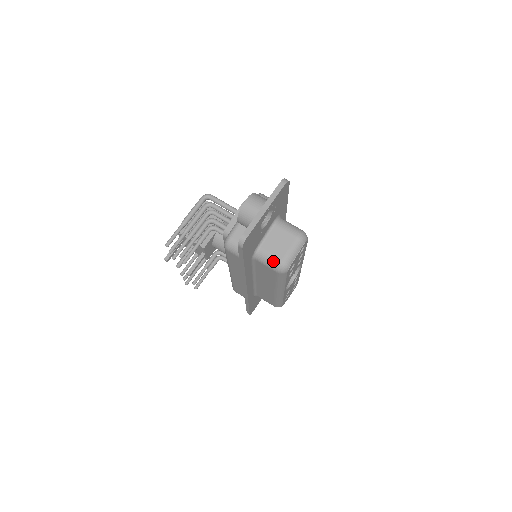
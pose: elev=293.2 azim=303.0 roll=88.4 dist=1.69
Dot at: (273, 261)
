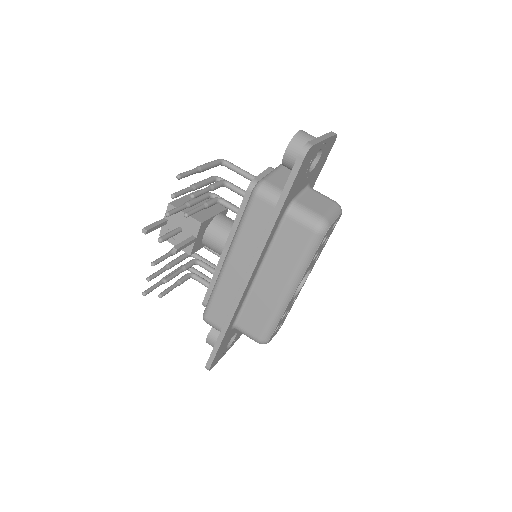
Dot at: (312, 215)
